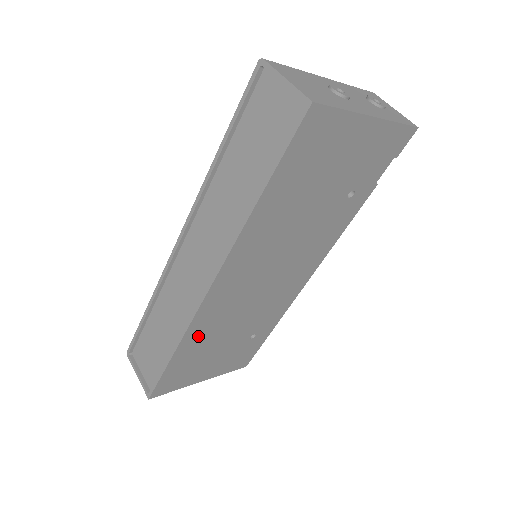
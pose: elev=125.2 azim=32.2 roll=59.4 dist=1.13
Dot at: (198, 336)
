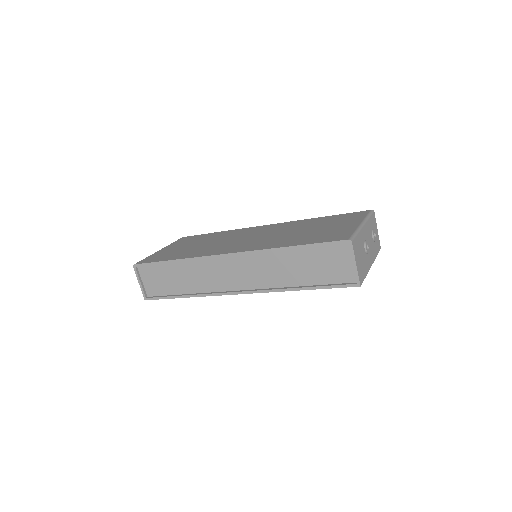
Dot at: occluded
